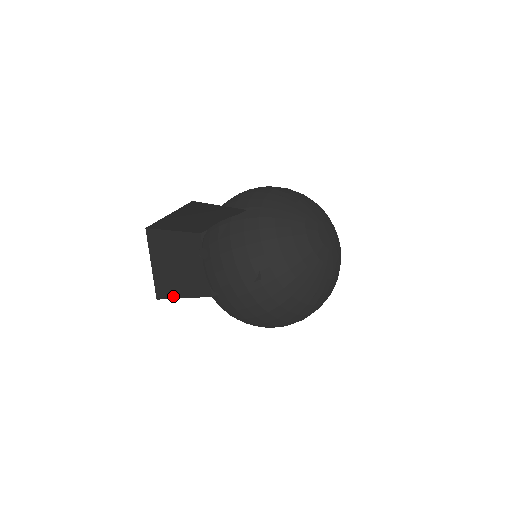
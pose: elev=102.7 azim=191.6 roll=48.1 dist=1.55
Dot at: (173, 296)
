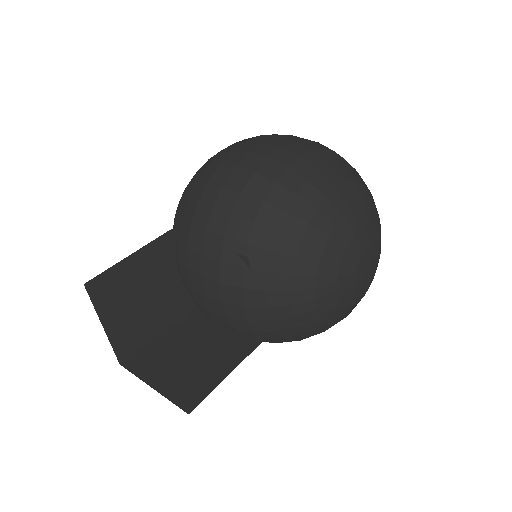
Dot at: (141, 343)
